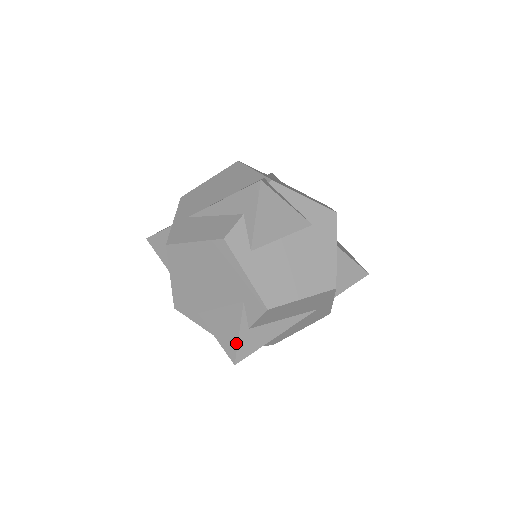
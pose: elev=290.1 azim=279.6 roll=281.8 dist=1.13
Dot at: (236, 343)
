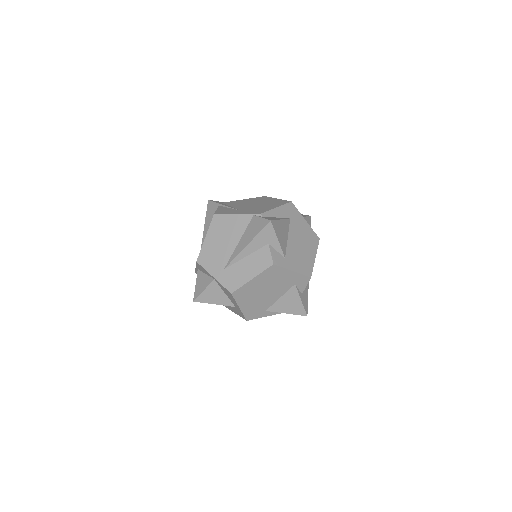
Dot at: (302, 306)
